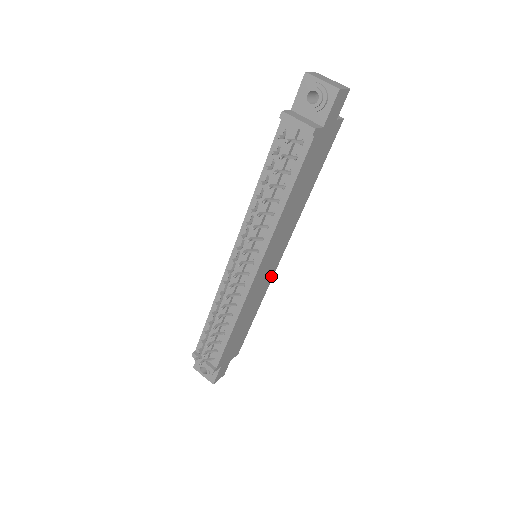
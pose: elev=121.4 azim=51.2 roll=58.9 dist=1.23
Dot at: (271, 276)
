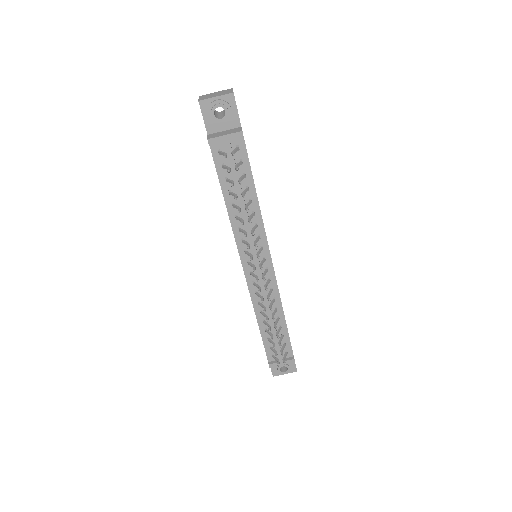
Dot at: occluded
